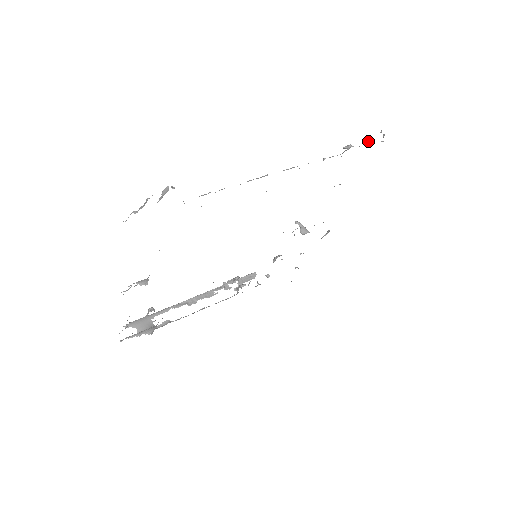
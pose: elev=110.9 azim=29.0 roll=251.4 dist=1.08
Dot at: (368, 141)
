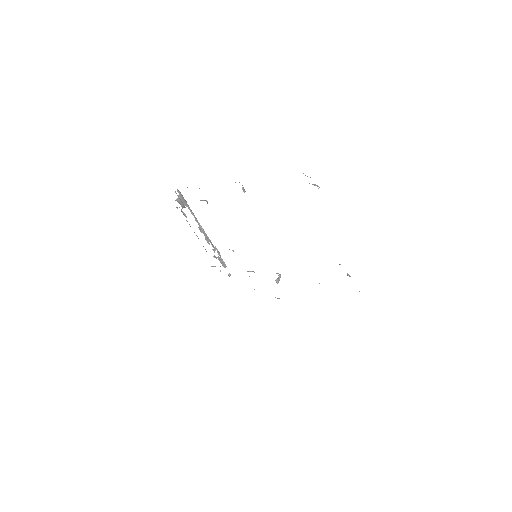
Dot at: occluded
